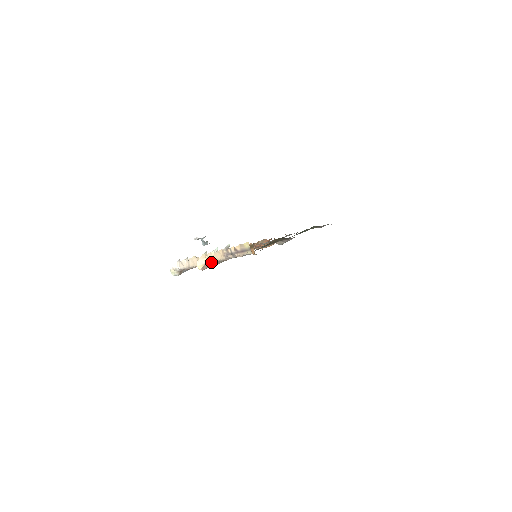
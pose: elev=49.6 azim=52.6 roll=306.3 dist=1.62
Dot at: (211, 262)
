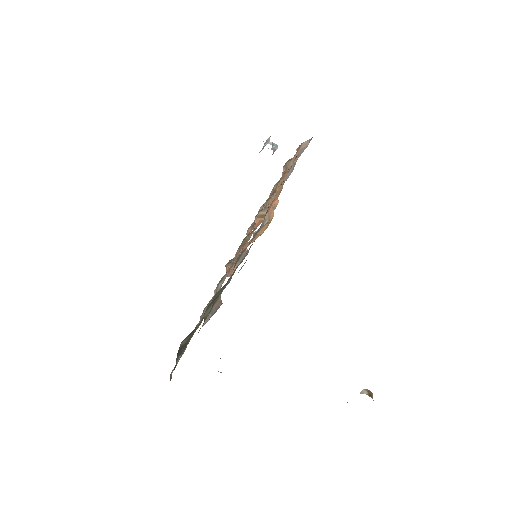
Dot at: occluded
